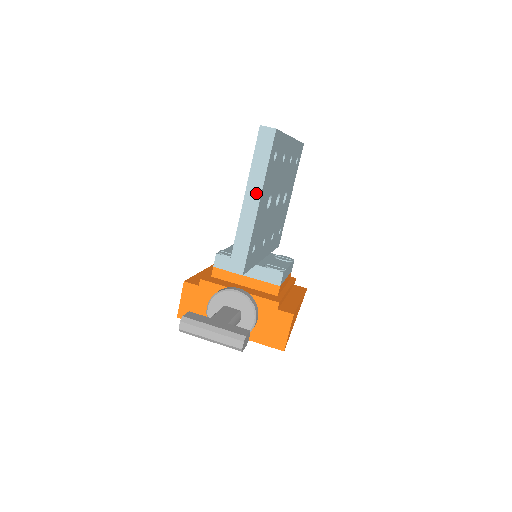
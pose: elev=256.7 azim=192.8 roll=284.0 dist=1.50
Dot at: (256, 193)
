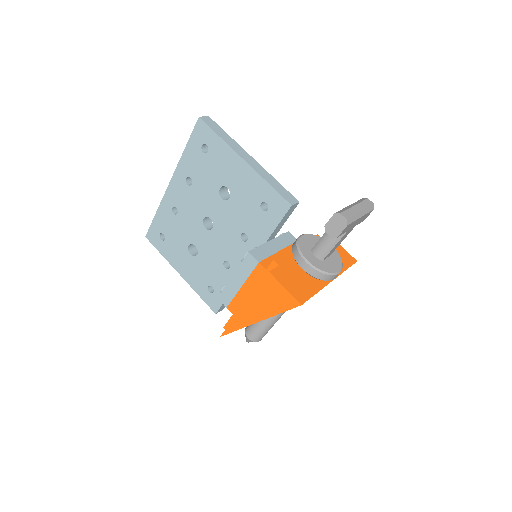
Dot at: (243, 152)
